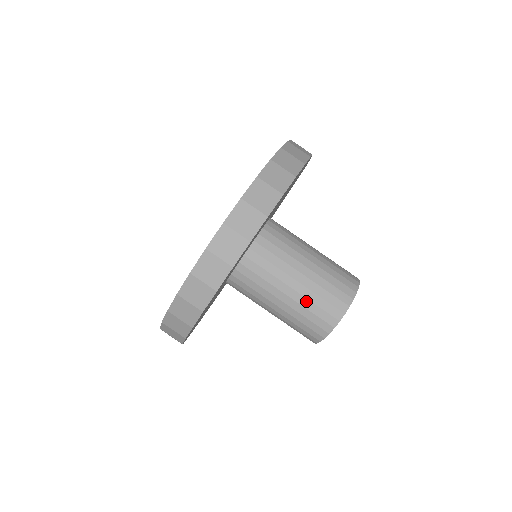
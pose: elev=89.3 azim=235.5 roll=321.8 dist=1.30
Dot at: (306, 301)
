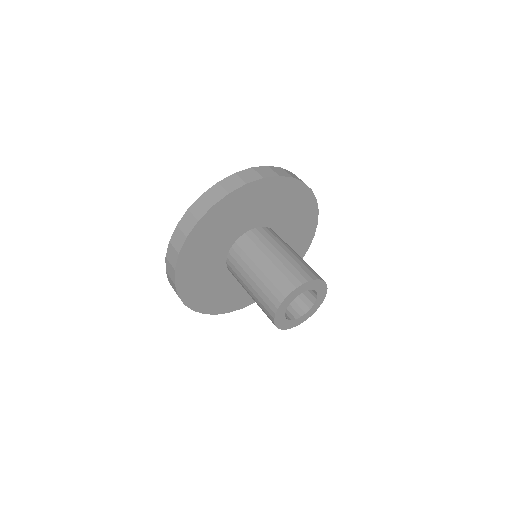
Dot at: (271, 274)
